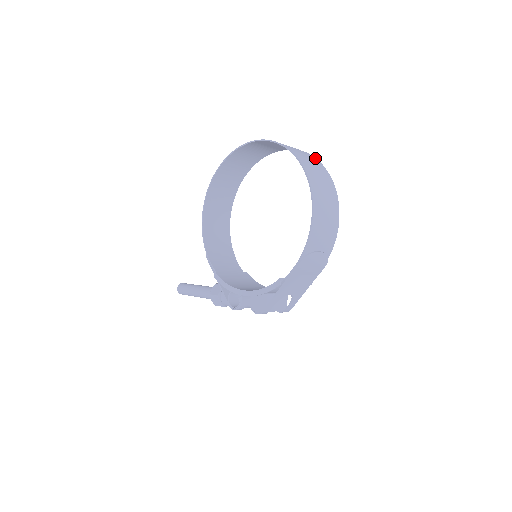
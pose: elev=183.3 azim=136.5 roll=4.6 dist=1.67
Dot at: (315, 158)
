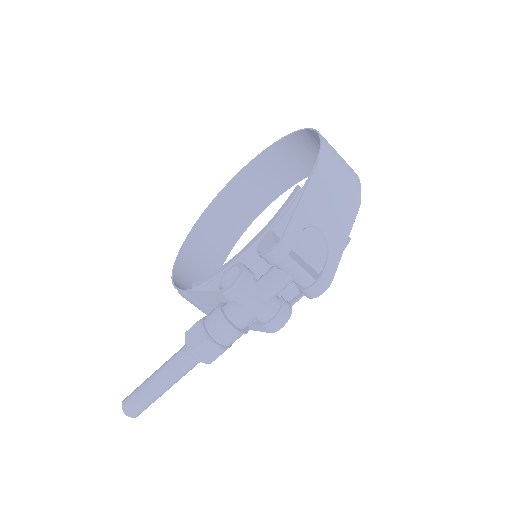
Dot at: (305, 175)
